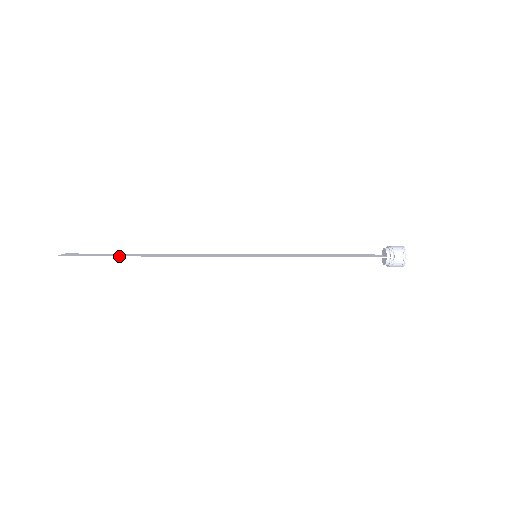
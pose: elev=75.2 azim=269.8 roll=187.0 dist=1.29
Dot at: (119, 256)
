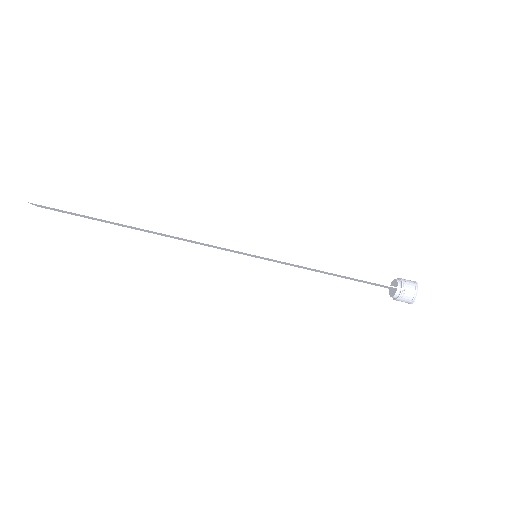
Dot at: (102, 218)
